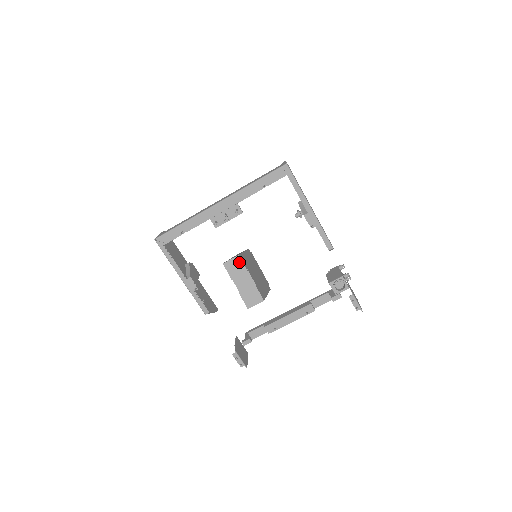
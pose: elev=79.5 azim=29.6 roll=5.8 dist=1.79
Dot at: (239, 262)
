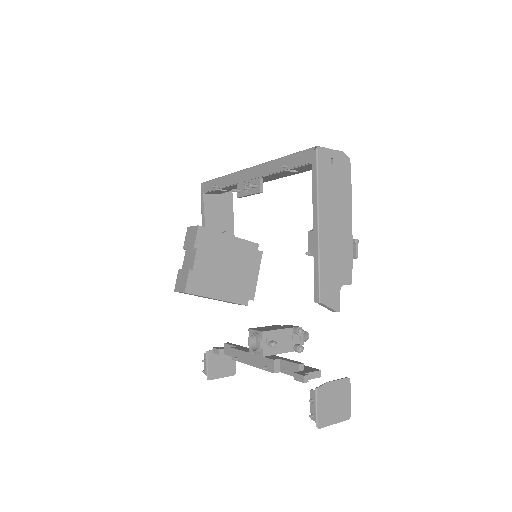
Dot at: (195, 234)
